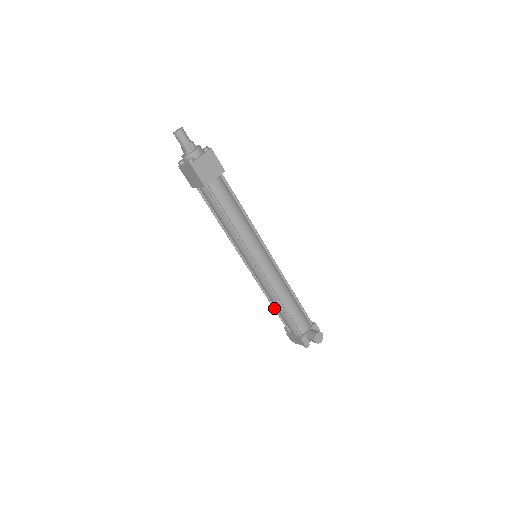
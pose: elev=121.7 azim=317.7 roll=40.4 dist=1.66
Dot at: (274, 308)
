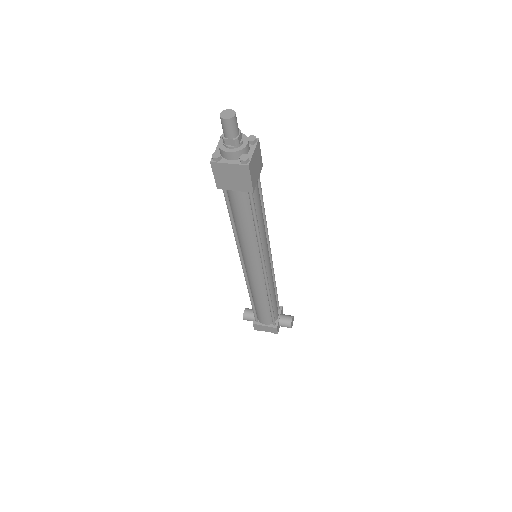
Dot at: (253, 304)
